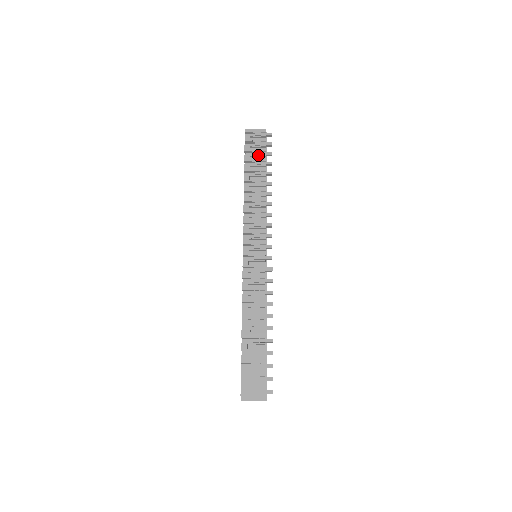
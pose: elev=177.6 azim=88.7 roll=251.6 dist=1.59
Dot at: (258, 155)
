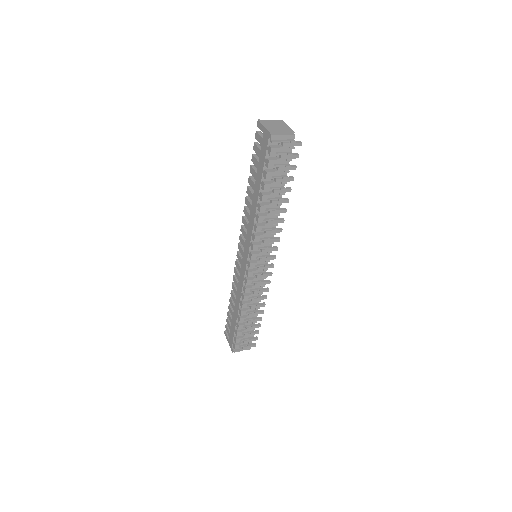
Dot at: (281, 171)
